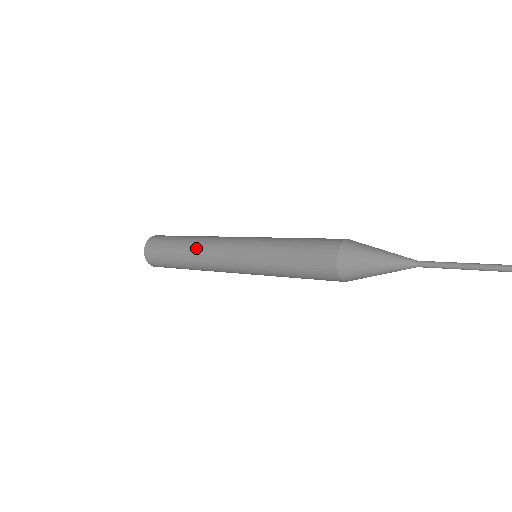
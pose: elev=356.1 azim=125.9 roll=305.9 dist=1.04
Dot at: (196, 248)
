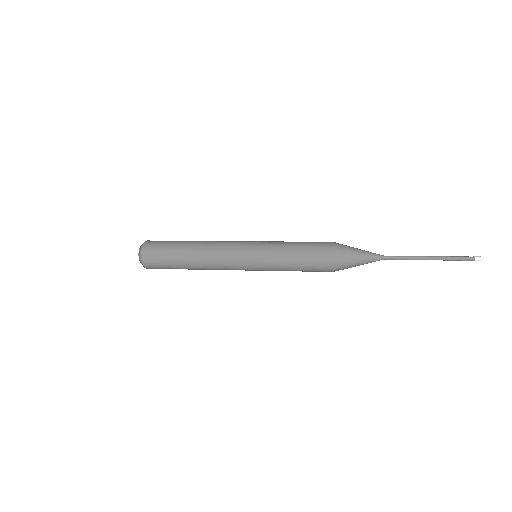
Dot at: (203, 260)
